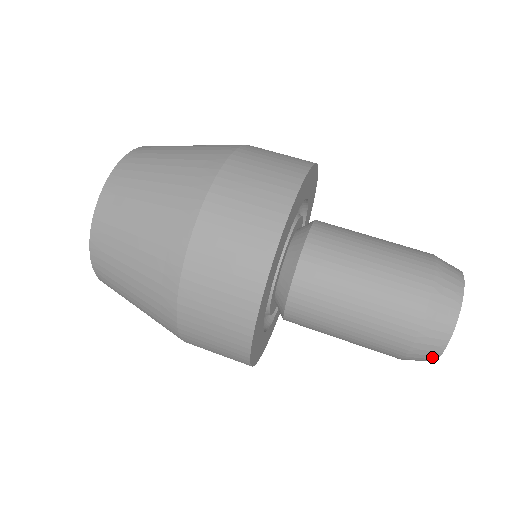
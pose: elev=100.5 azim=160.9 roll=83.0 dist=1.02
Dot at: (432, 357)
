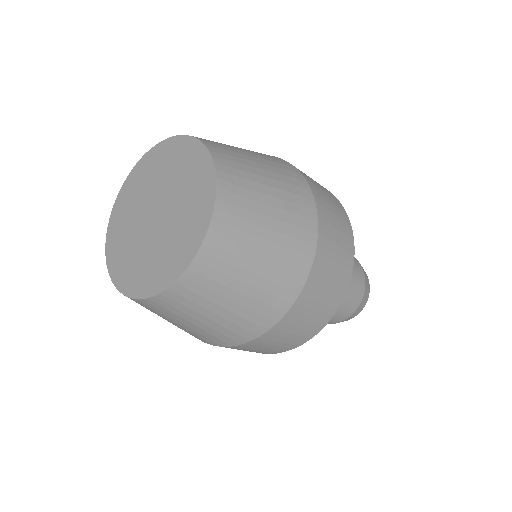
Dot at: occluded
